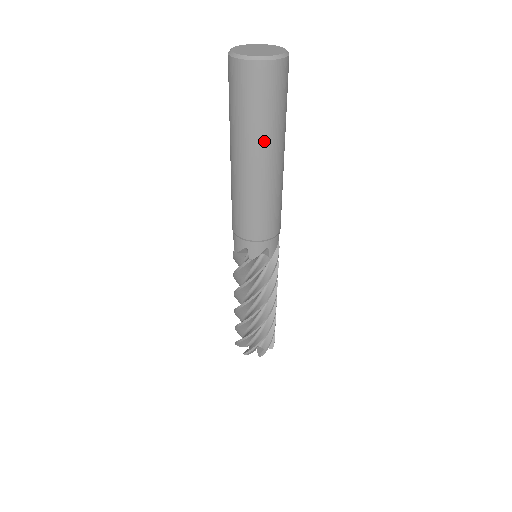
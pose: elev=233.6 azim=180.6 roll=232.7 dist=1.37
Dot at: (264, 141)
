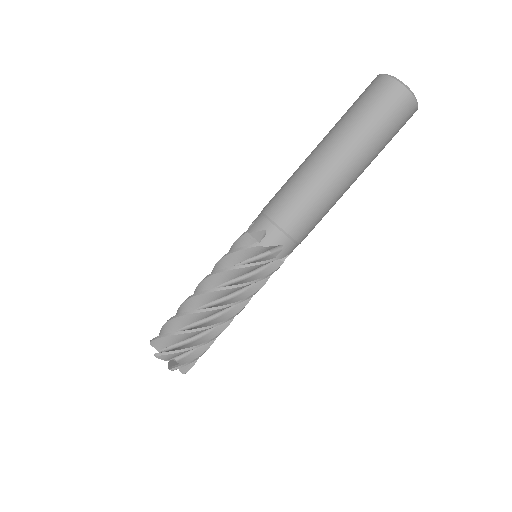
Dot at: (343, 133)
